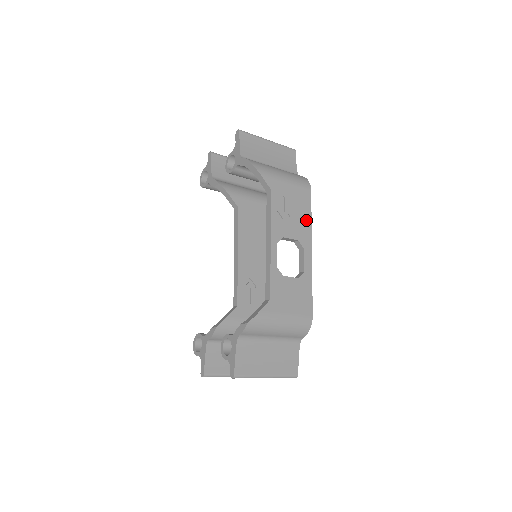
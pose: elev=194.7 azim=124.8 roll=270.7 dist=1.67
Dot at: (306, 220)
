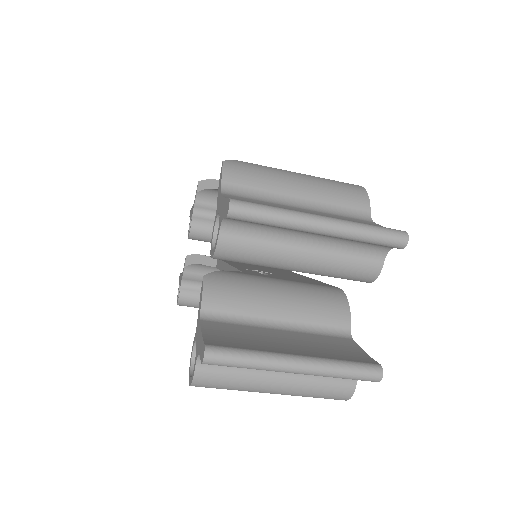
Dot at: occluded
